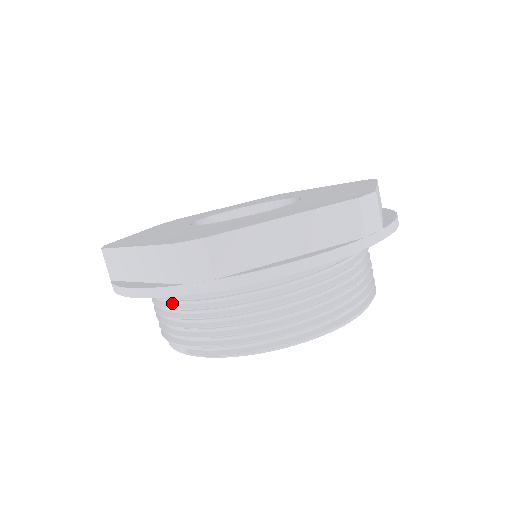
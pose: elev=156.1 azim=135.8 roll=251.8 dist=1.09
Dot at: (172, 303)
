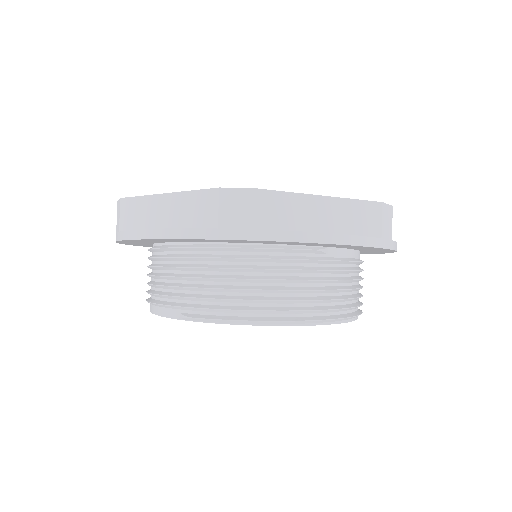
Dot at: (181, 263)
